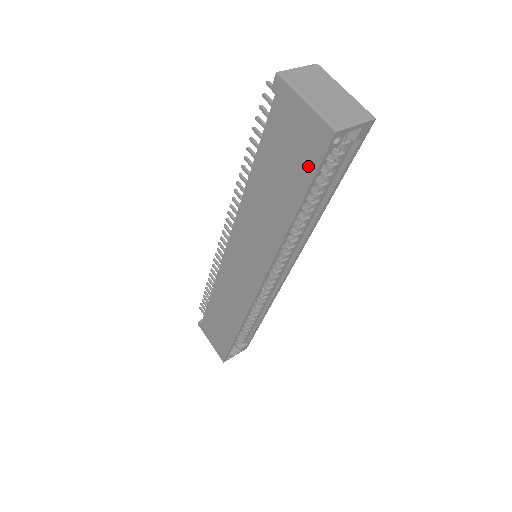
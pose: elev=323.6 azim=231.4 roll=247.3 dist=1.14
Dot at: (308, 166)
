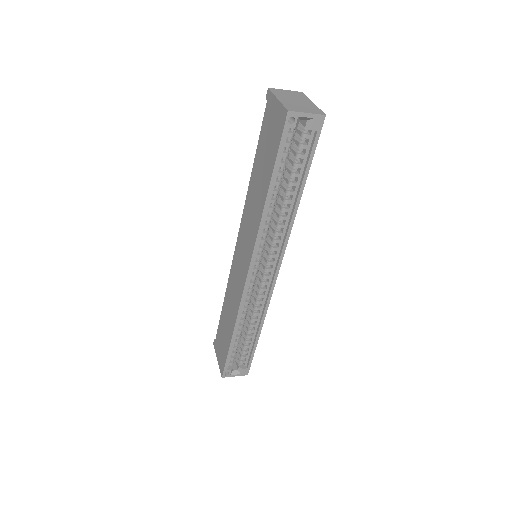
Dot at: (276, 145)
